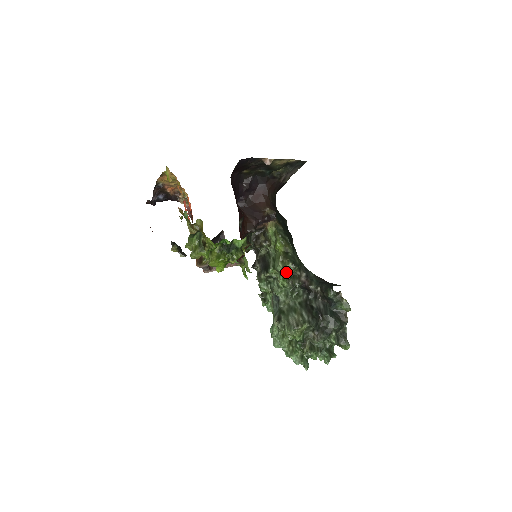
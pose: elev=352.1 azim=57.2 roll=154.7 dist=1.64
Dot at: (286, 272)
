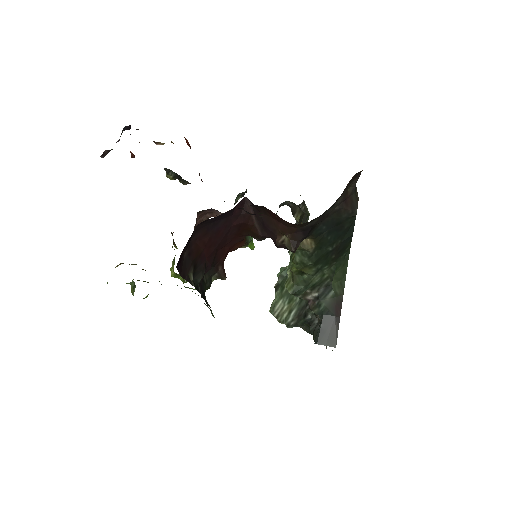
Dot at: occluded
